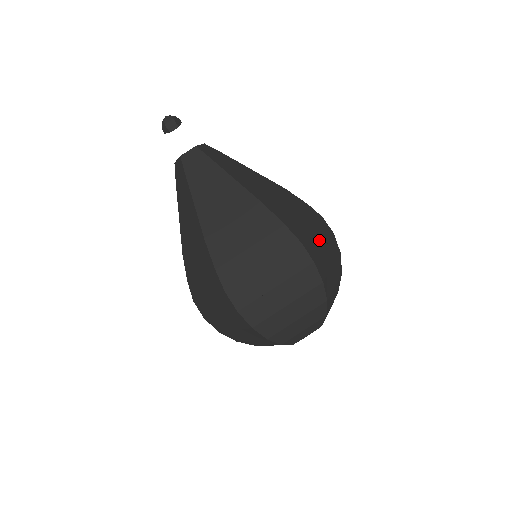
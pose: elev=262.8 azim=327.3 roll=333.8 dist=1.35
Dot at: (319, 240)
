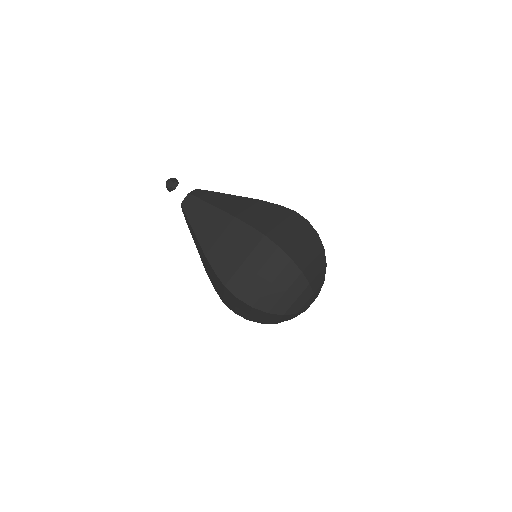
Dot at: (288, 229)
